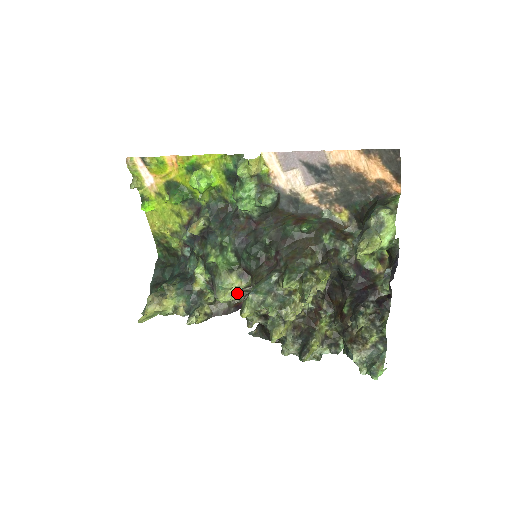
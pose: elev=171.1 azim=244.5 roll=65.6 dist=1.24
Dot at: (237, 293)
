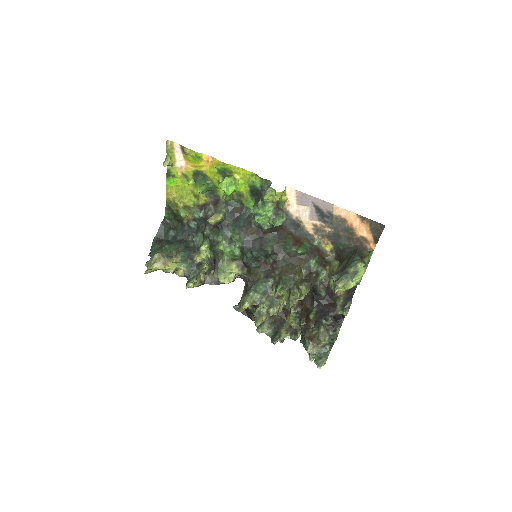
Dot at: occluded
